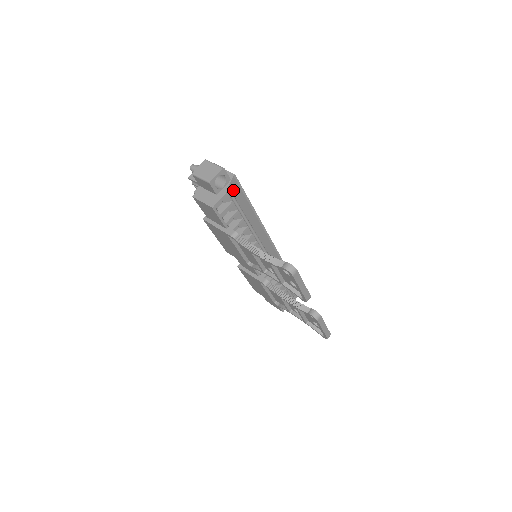
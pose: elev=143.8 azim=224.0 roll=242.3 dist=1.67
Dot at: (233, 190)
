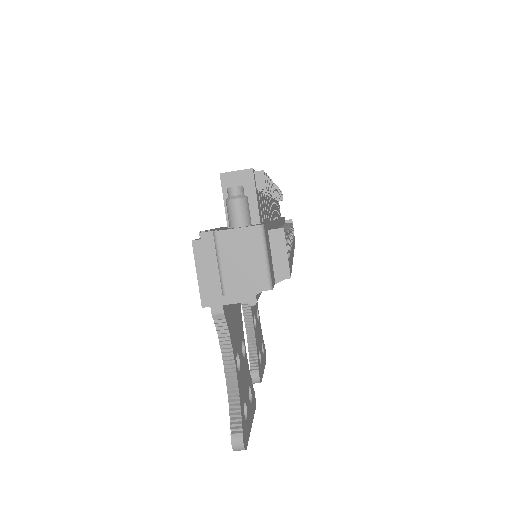
Dot at: occluded
